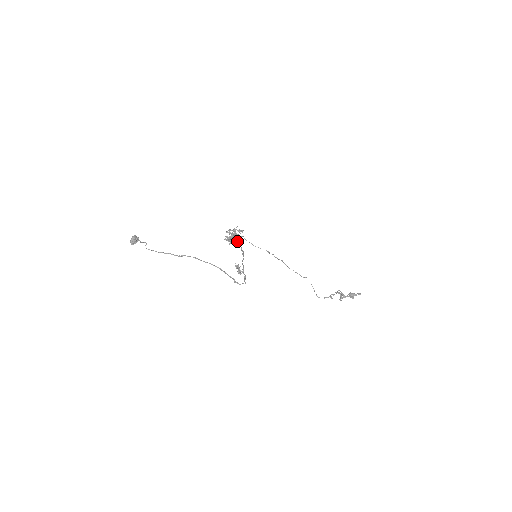
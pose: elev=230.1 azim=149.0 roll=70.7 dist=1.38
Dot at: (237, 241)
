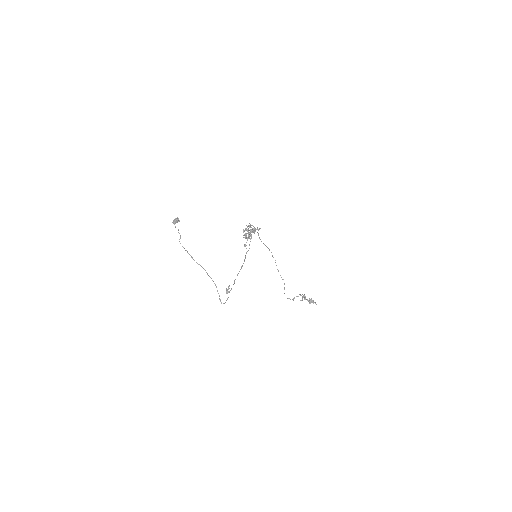
Dot at: (246, 248)
